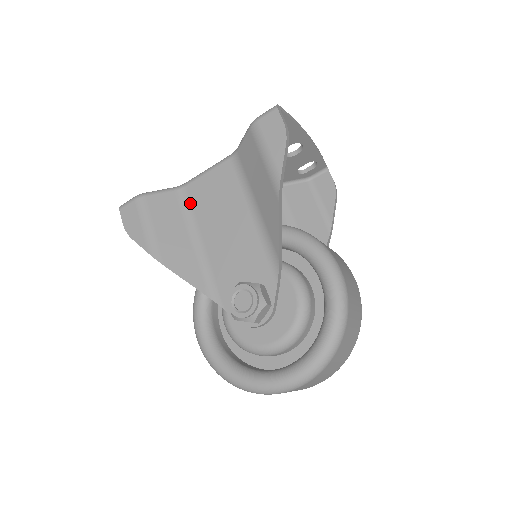
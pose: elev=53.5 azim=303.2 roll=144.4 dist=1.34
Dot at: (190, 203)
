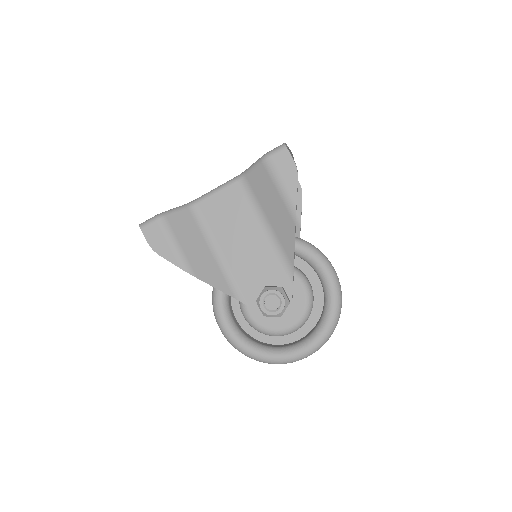
Dot at: (204, 219)
